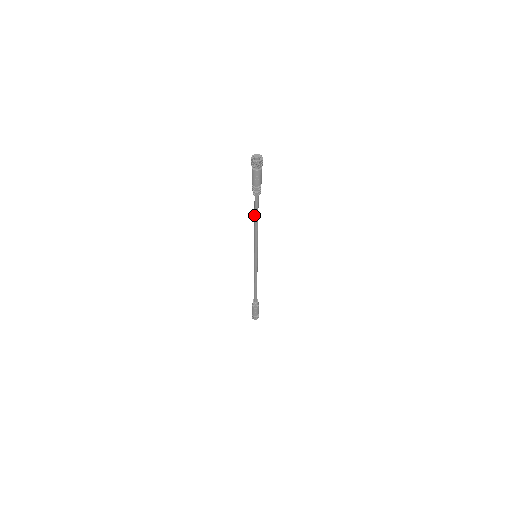
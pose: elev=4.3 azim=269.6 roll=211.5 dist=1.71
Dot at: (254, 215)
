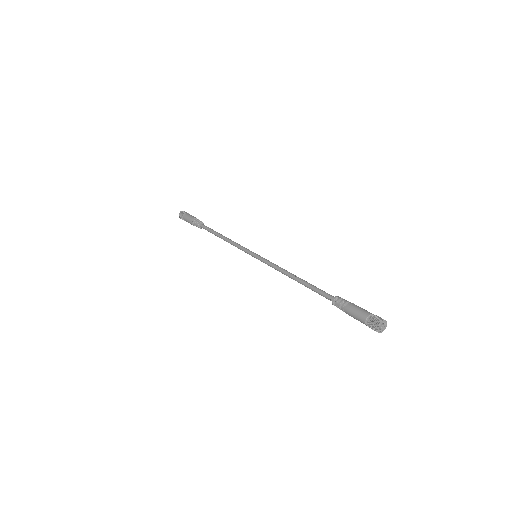
Dot at: (305, 285)
